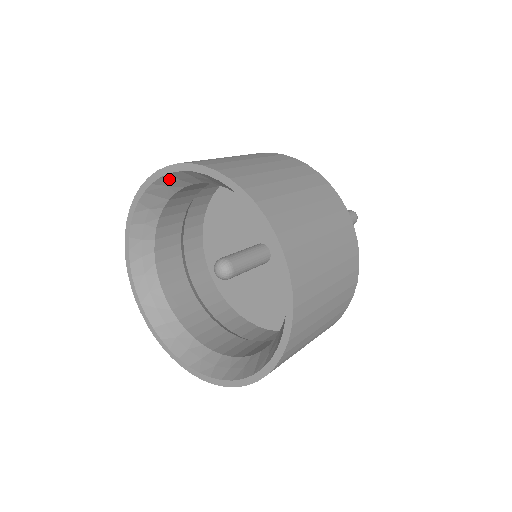
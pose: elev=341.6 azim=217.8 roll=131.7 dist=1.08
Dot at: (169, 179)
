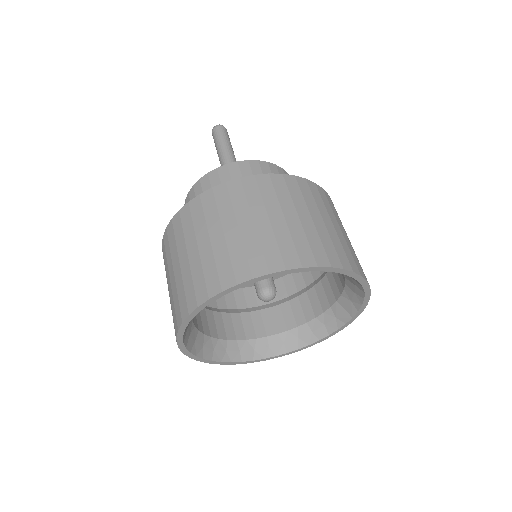
Dot at: occluded
